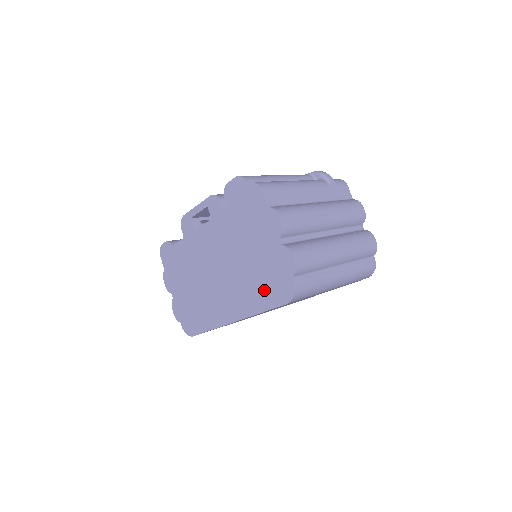
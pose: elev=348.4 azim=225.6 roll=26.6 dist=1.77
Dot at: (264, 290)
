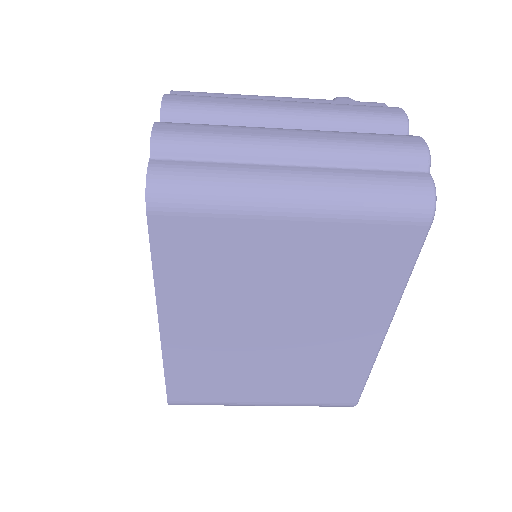
Dot at: occluded
